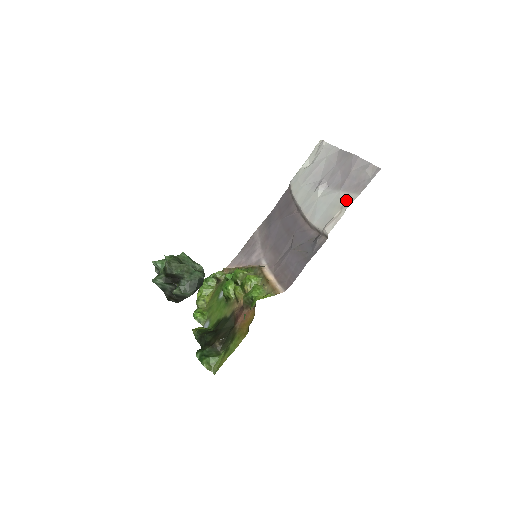
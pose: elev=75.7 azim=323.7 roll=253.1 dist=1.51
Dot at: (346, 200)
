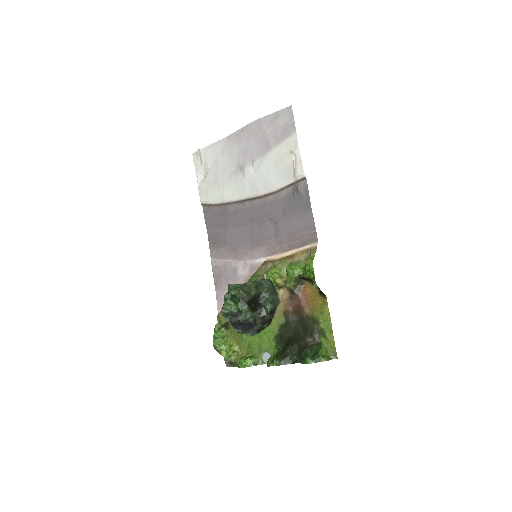
Dot at: (288, 146)
